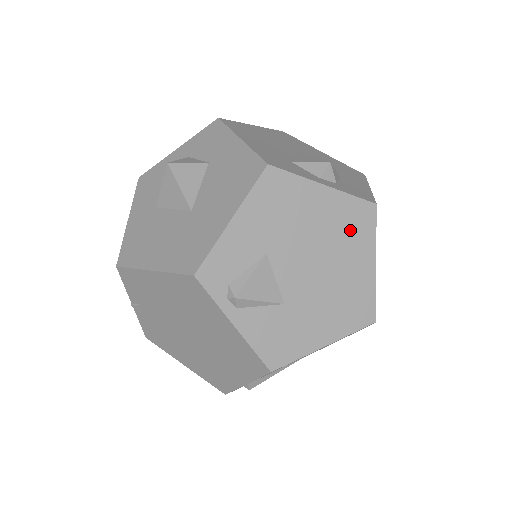
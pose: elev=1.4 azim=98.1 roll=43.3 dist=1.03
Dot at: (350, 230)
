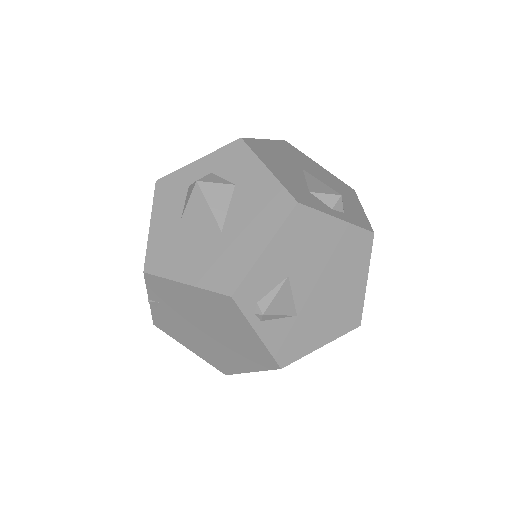
Dot at: (352, 255)
